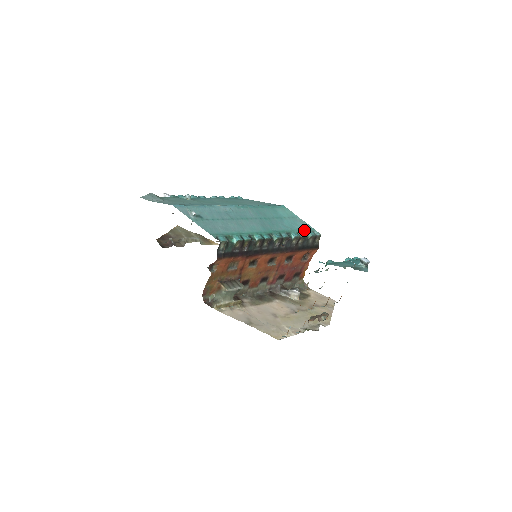
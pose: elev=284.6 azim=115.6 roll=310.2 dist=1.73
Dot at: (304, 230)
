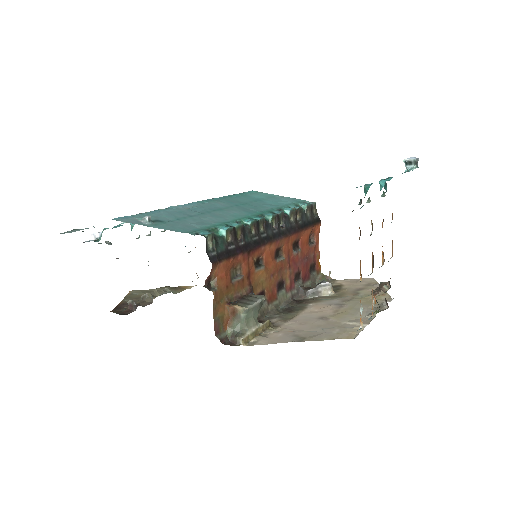
Dot at: (294, 203)
